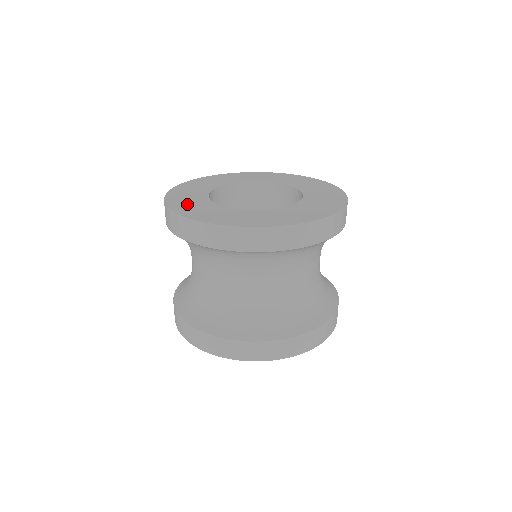
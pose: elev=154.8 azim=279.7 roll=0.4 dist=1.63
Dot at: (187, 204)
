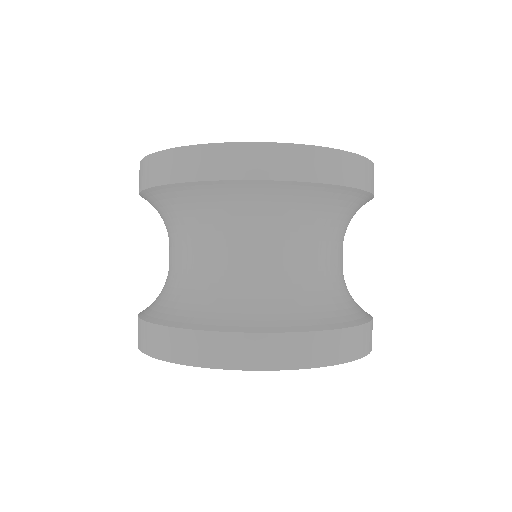
Dot at: occluded
